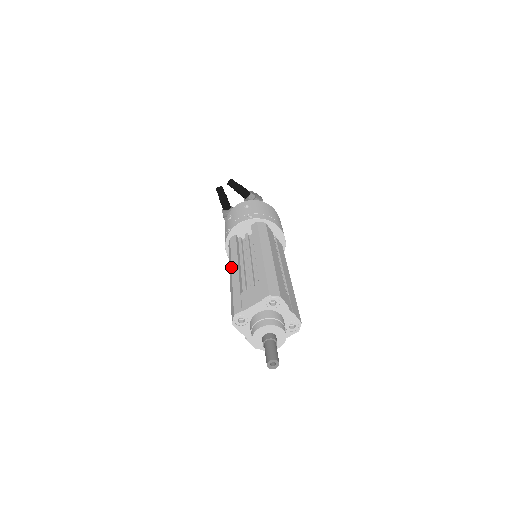
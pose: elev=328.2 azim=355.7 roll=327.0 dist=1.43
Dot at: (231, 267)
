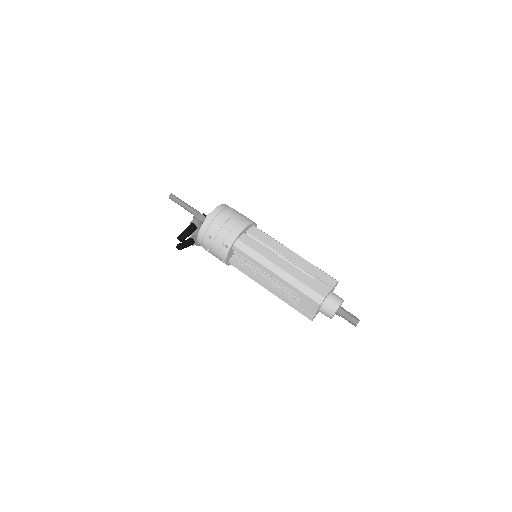
Dot at: occluded
